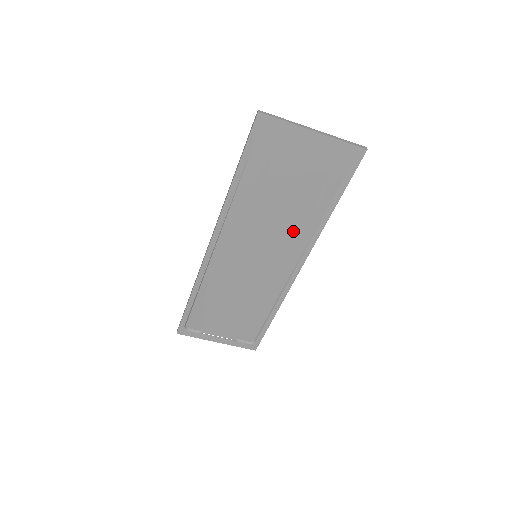
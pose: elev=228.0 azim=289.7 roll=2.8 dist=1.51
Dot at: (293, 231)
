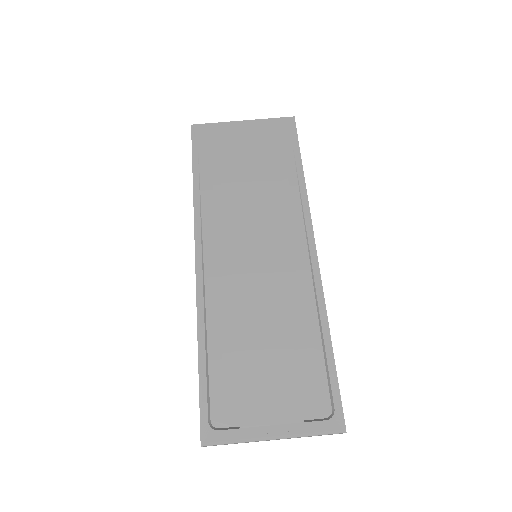
Dot at: (279, 209)
